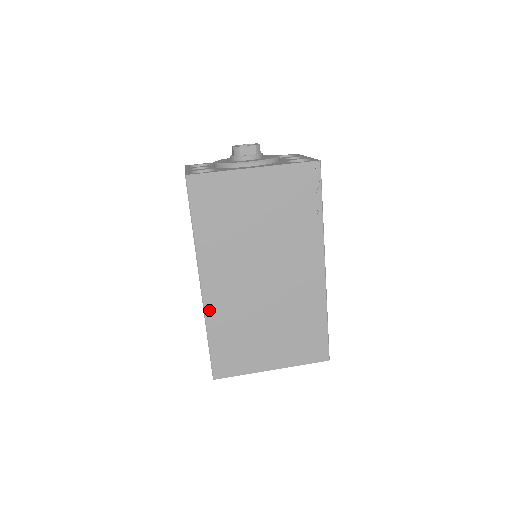
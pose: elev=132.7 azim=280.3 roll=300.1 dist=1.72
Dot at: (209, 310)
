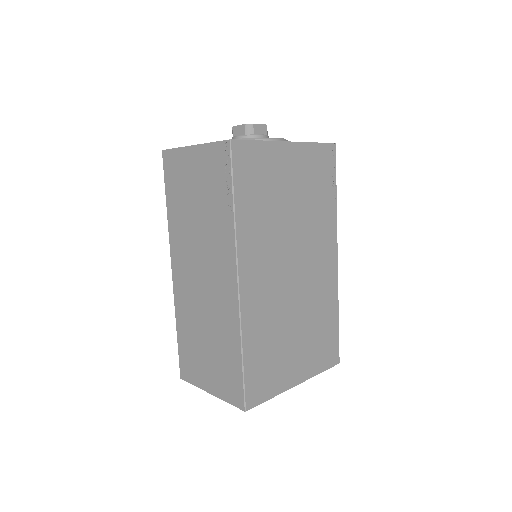
Dot at: (245, 316)
